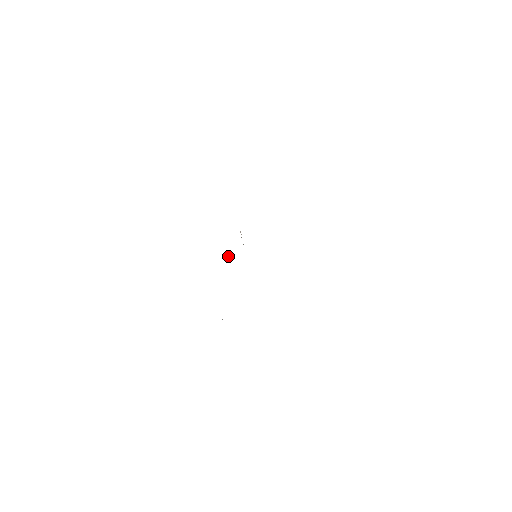
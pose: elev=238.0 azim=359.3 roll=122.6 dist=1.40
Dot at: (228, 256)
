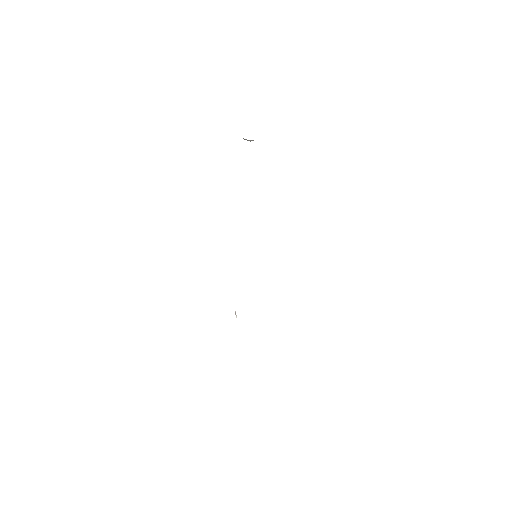
Dot at: occluded
